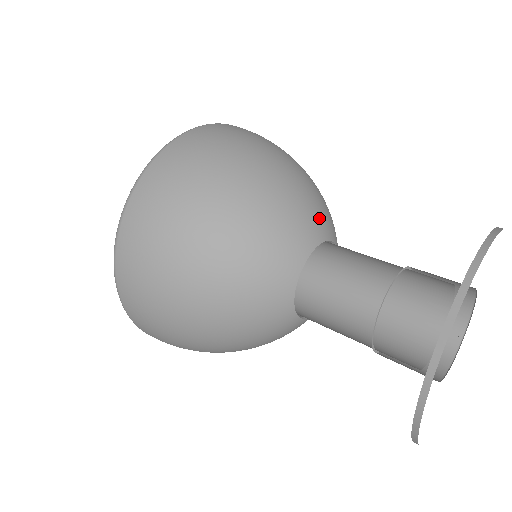
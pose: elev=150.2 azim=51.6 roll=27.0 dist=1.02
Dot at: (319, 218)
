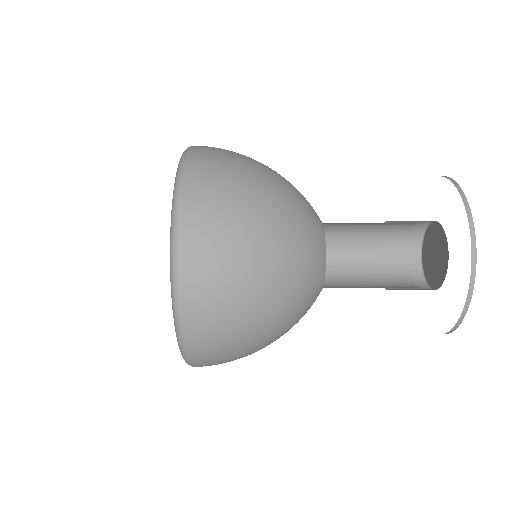
Dot at: occluded
